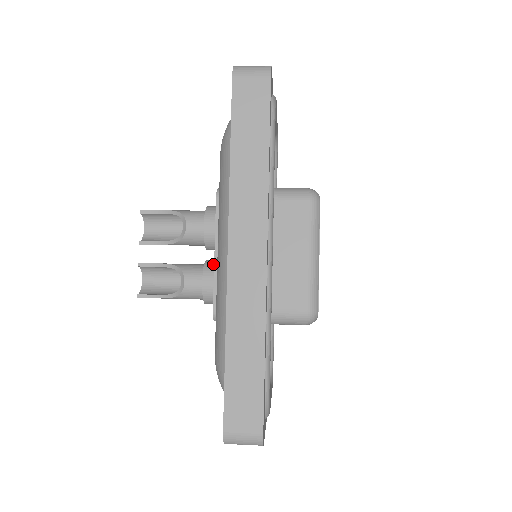
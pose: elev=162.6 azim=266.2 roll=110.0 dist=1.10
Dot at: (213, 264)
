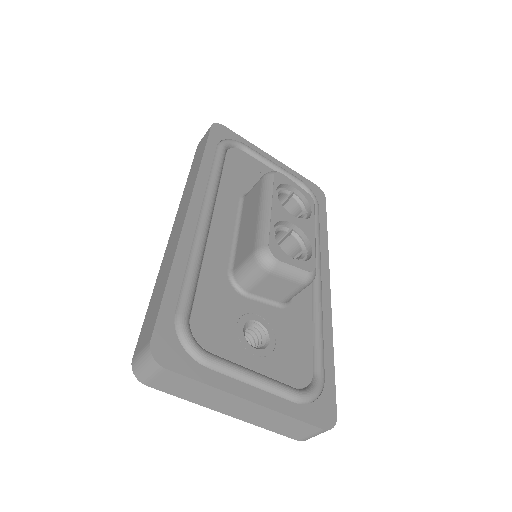
Dot at: occluded
